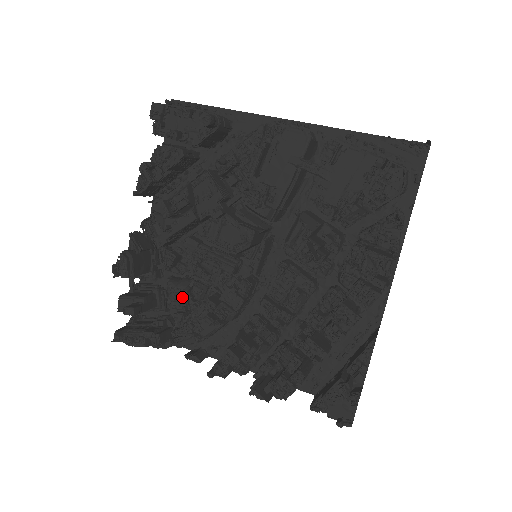
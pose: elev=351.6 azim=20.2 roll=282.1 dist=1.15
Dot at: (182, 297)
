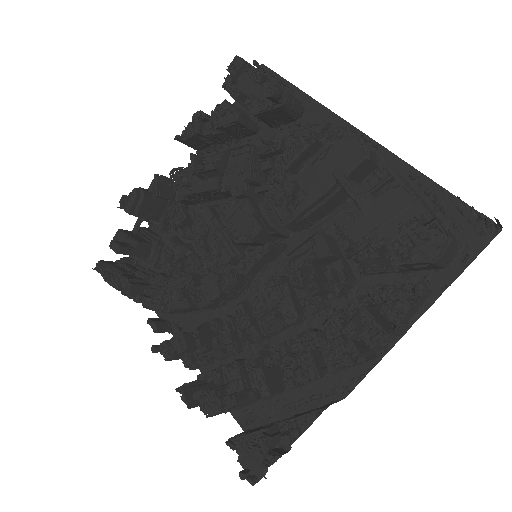
Dot at: (172, 260)
